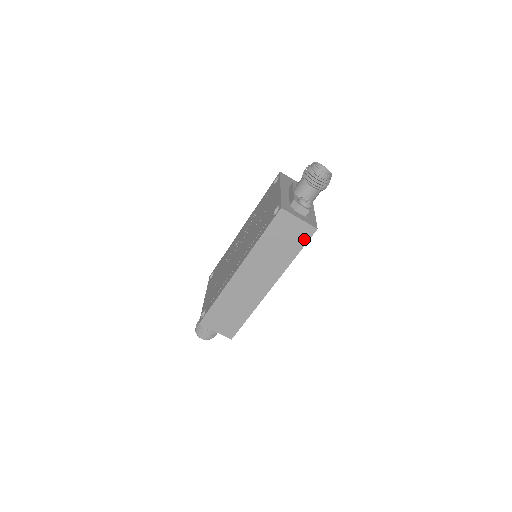
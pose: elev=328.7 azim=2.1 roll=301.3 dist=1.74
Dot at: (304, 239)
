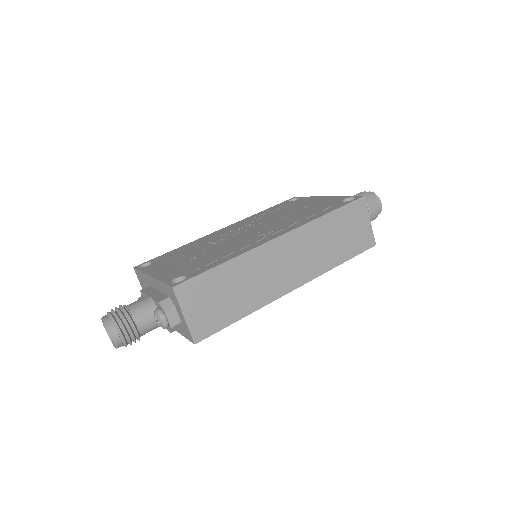
Dot at: (360, 247)
